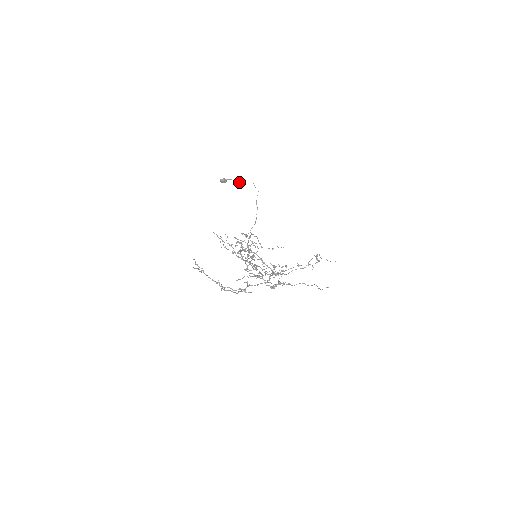
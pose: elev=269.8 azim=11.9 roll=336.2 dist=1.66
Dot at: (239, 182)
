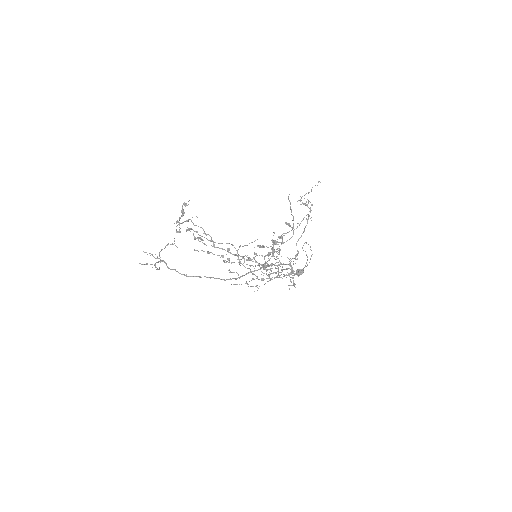
Dot at: occluded
